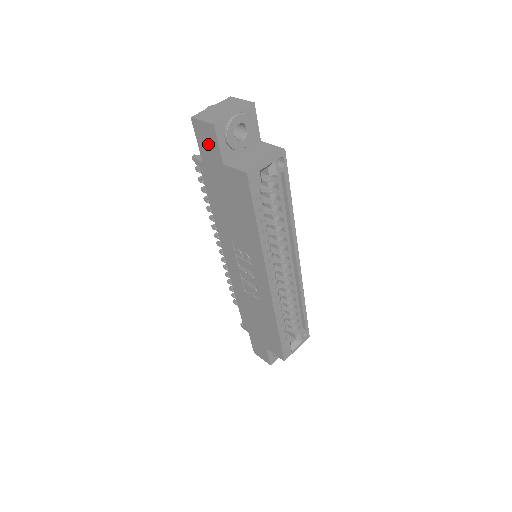
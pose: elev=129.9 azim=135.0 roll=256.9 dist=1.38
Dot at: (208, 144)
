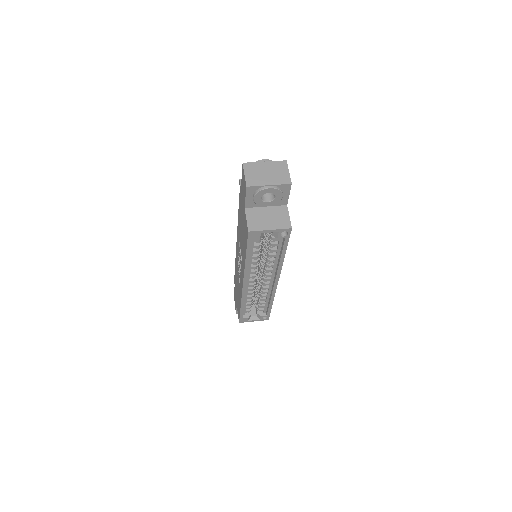
Dot at: (243, 188)
